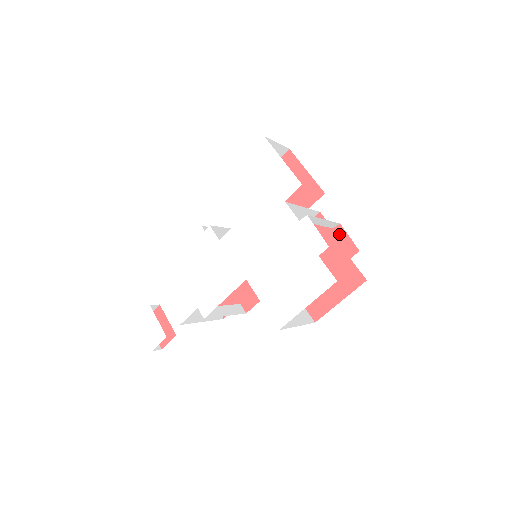
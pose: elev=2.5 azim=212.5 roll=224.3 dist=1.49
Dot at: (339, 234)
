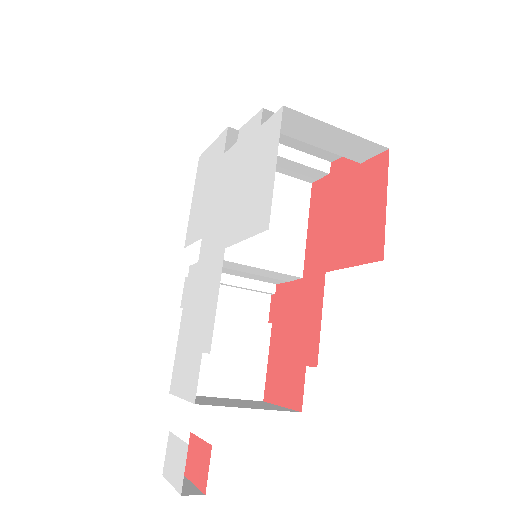
Dot at: (336, 168)
